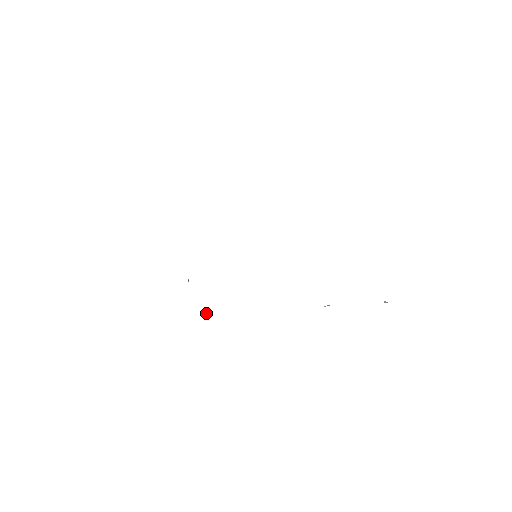
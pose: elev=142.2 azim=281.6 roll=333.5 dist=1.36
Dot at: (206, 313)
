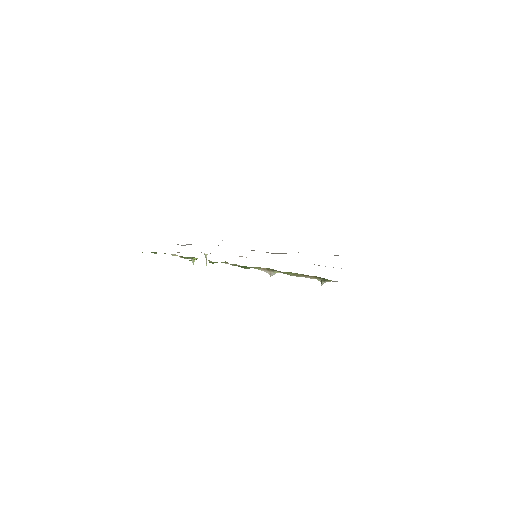
Dot at: occluded
